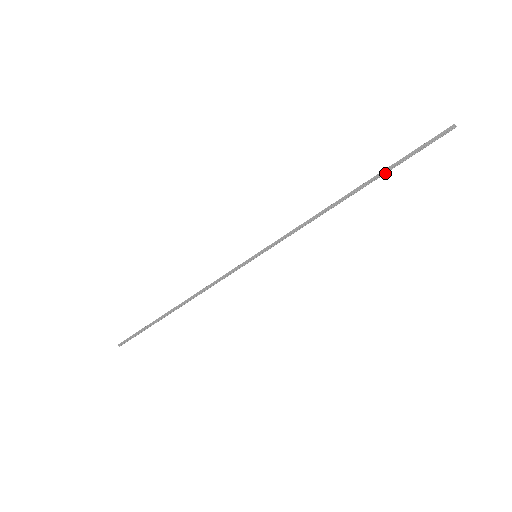
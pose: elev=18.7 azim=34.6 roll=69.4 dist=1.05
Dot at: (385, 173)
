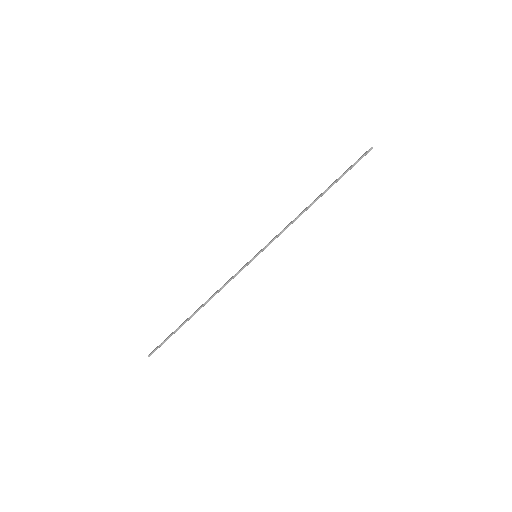
Dot at: occluded
